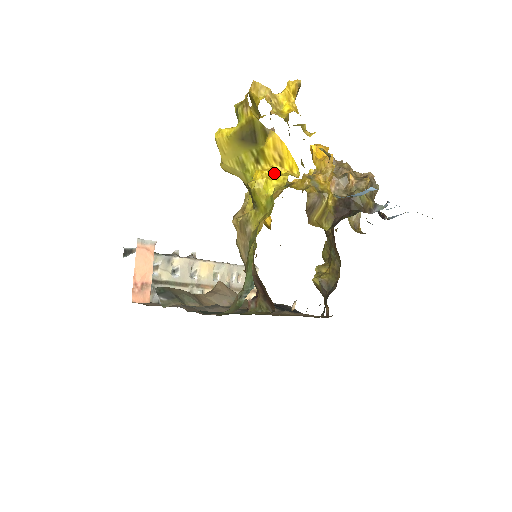
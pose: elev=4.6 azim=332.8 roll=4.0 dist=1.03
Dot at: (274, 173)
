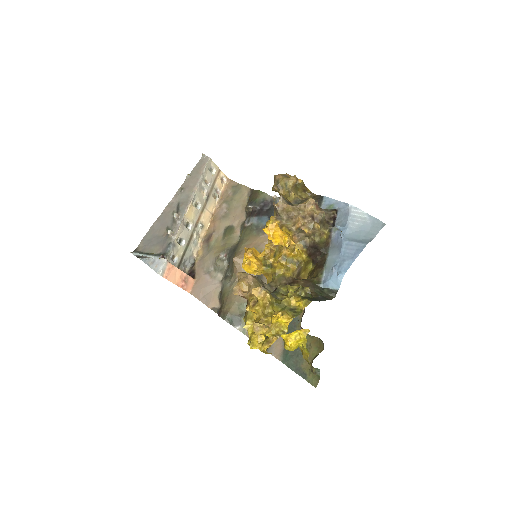
Dot at: (296, 339)
